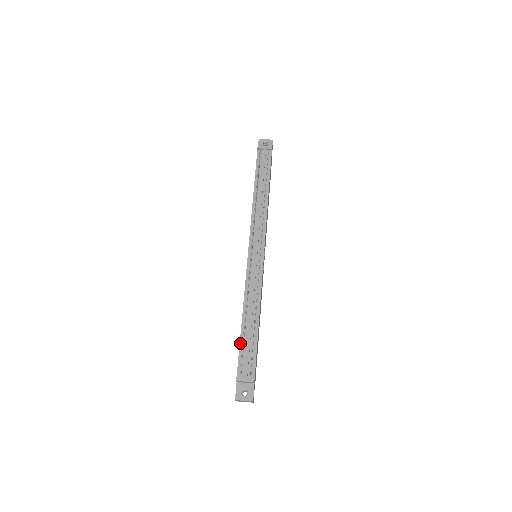
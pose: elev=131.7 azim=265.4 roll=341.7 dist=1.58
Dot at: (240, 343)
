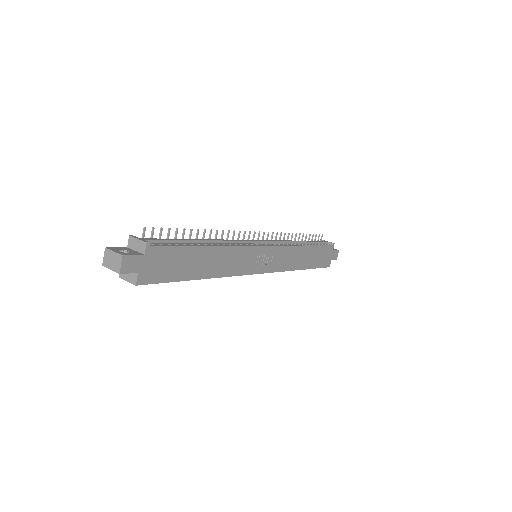
Dot at: occluded
